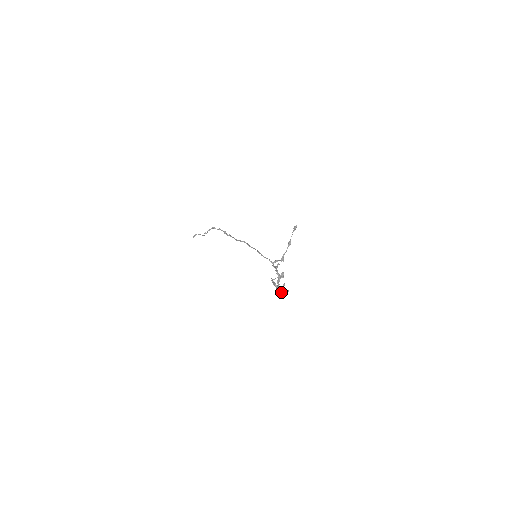
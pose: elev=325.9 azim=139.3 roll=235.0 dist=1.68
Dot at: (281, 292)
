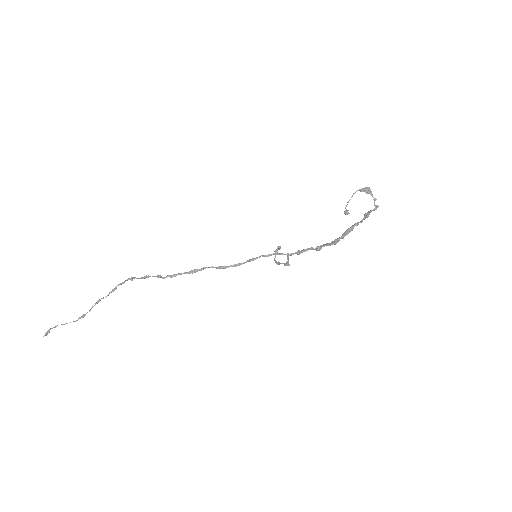
Dot at: (360, 221)
